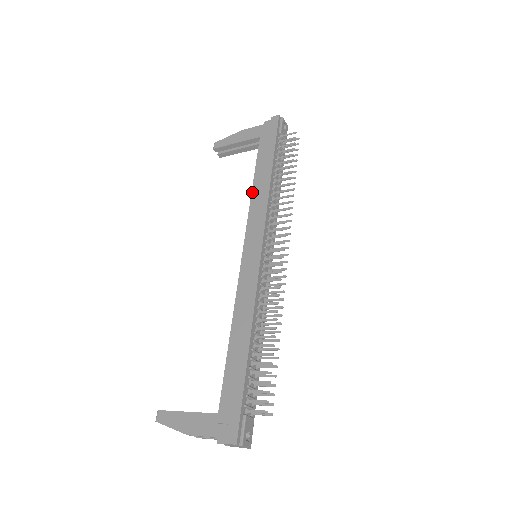
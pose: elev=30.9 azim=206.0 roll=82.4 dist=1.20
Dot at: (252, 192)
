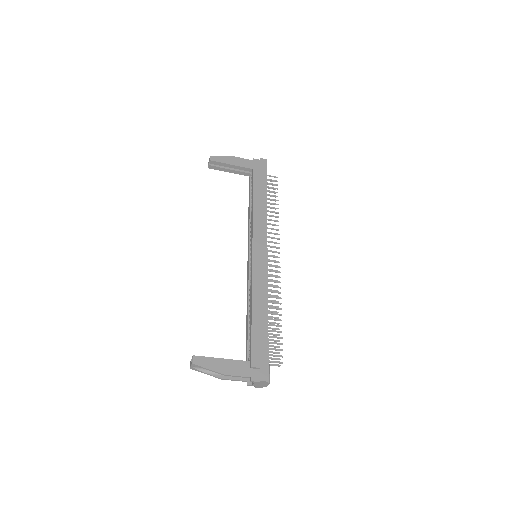
Dot at: (253, 209)
